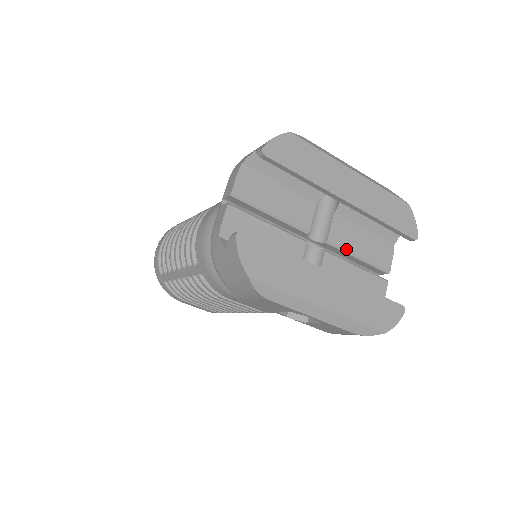
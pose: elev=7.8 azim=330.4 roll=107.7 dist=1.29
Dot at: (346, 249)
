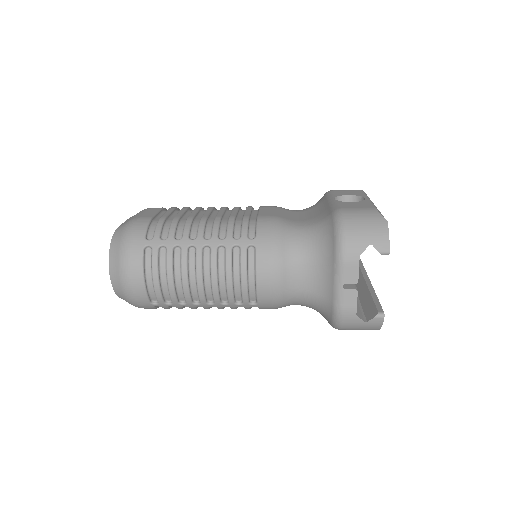
Dot at: occluded
